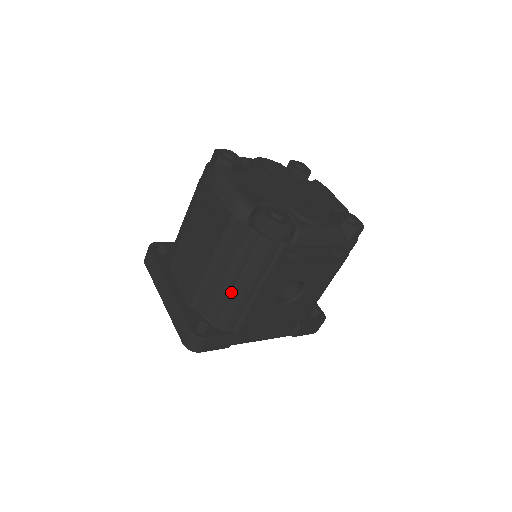
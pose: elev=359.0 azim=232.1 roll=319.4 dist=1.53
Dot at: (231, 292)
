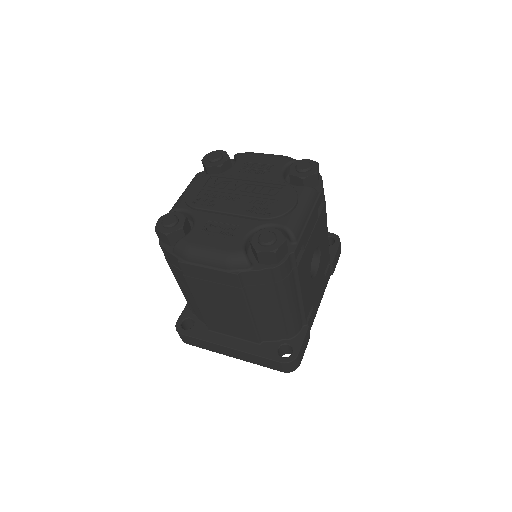
Dot at: (284, 314)
